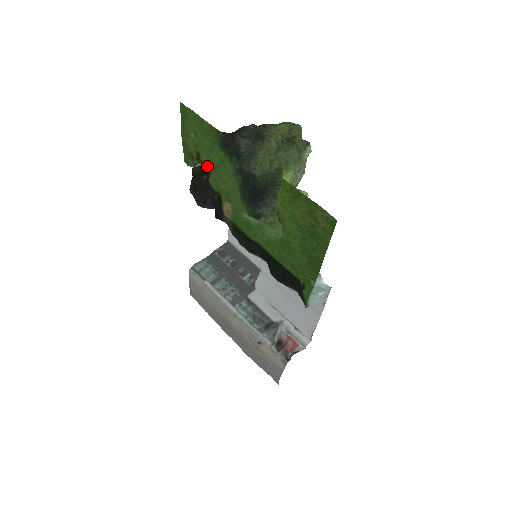
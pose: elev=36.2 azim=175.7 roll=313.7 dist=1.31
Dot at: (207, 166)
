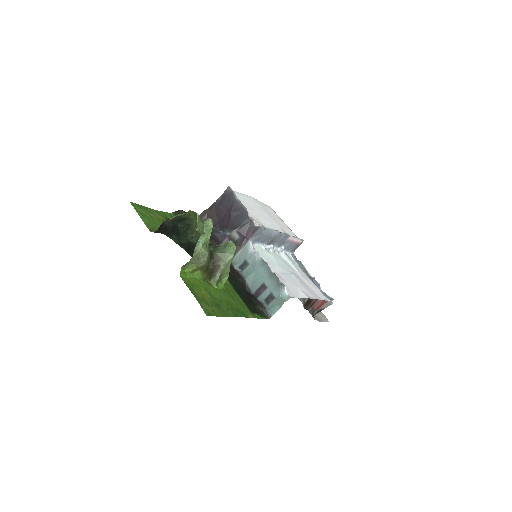
Dot at: occluded
